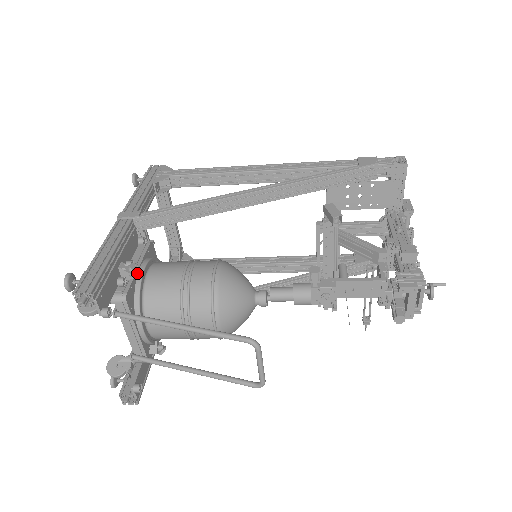
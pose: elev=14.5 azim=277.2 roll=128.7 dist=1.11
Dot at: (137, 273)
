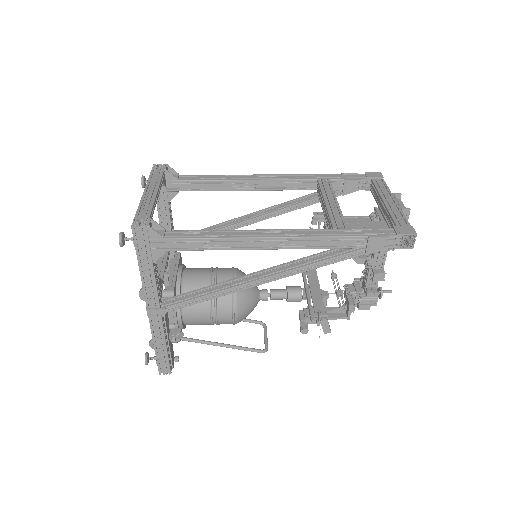
Dot at: (182, 335)
